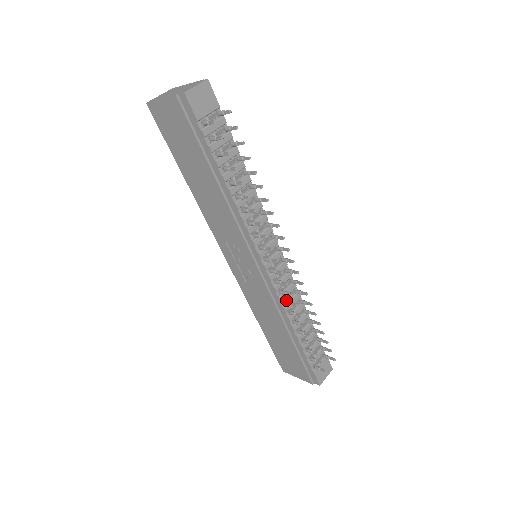
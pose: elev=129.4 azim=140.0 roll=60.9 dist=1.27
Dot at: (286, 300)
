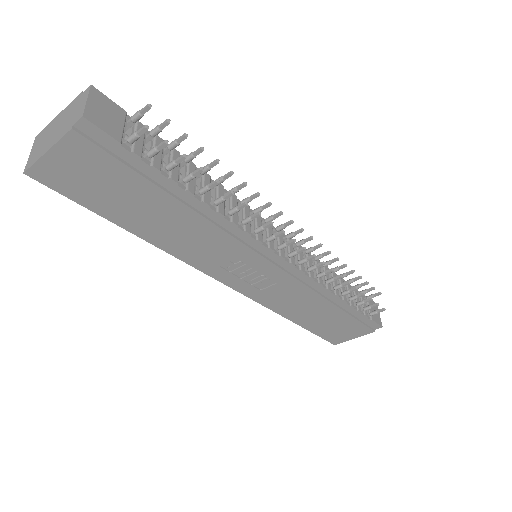
Dot at: (314, 274)
